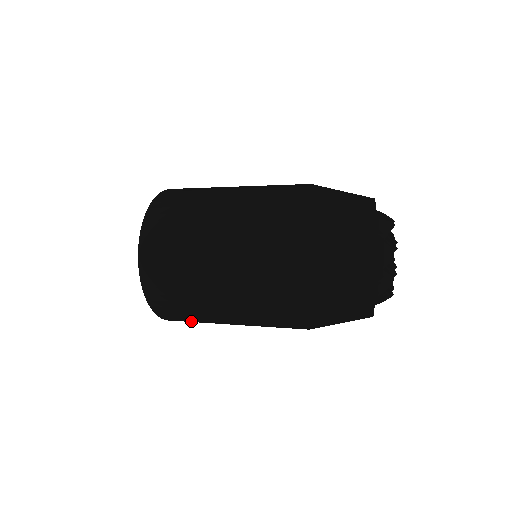
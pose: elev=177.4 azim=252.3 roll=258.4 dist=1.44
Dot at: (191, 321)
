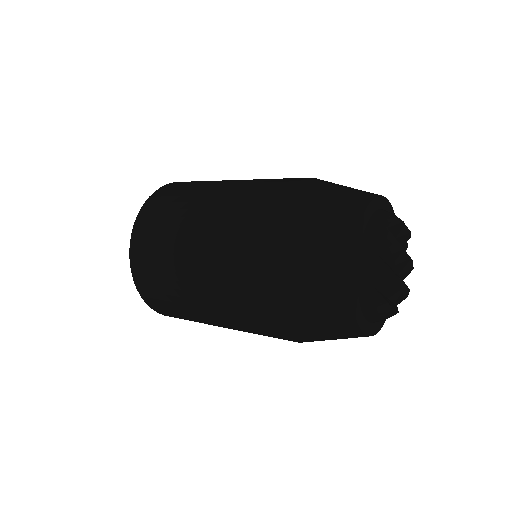
Dot at: (165, 302)
